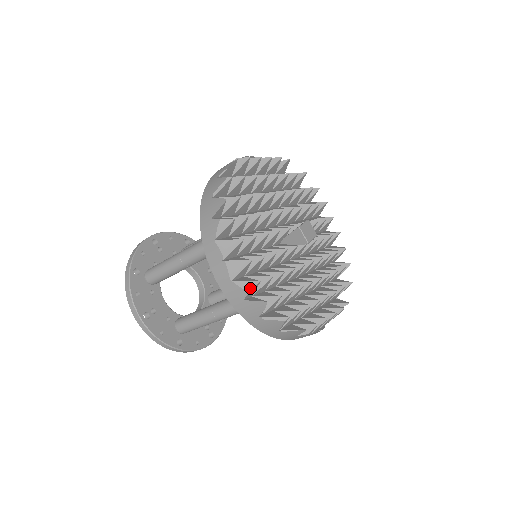
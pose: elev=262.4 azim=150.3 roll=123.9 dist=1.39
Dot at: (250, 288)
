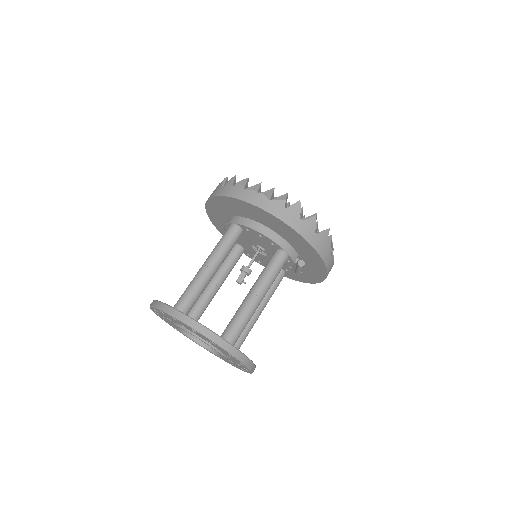
Dot at: (285, 198)
